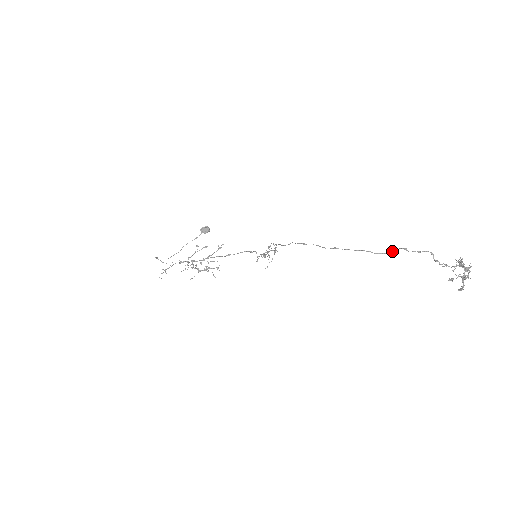
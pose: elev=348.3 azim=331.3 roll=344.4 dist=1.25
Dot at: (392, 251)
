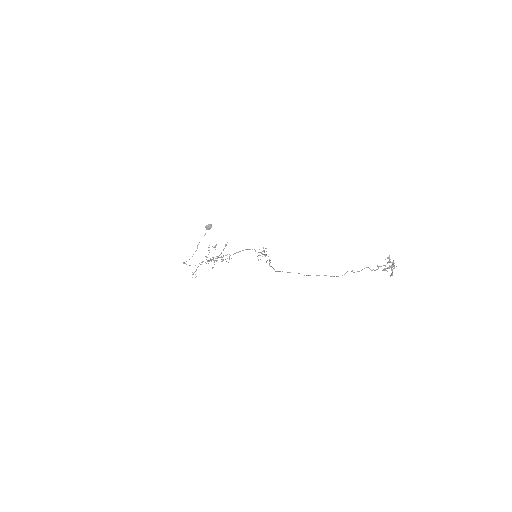
Dot at: (345, 273)
